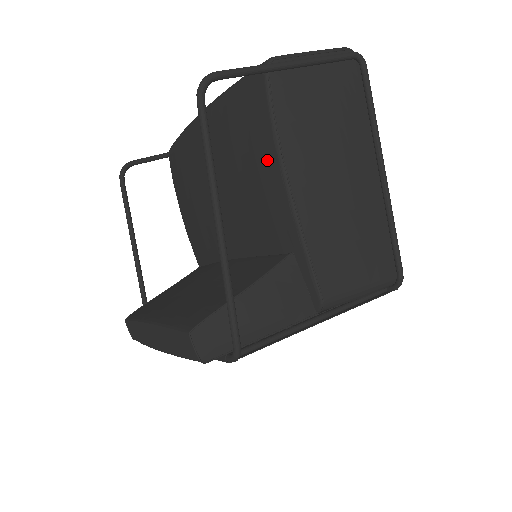
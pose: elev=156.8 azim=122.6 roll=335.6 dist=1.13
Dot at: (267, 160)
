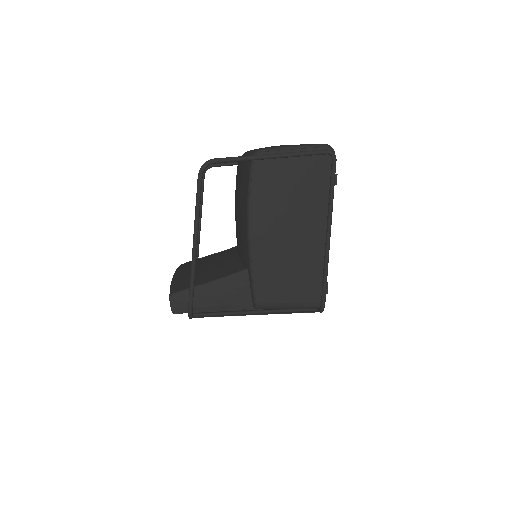
Dot at: (245, 210)
